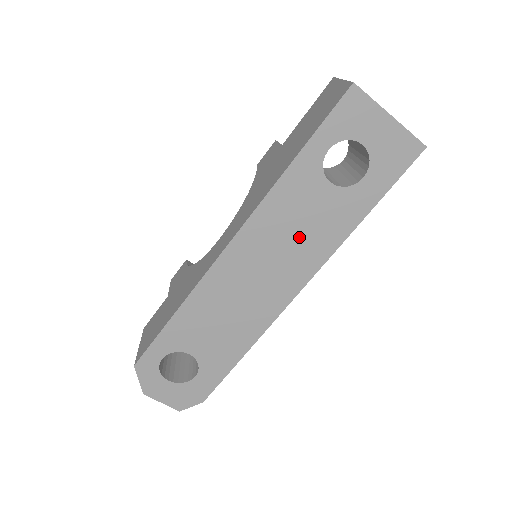
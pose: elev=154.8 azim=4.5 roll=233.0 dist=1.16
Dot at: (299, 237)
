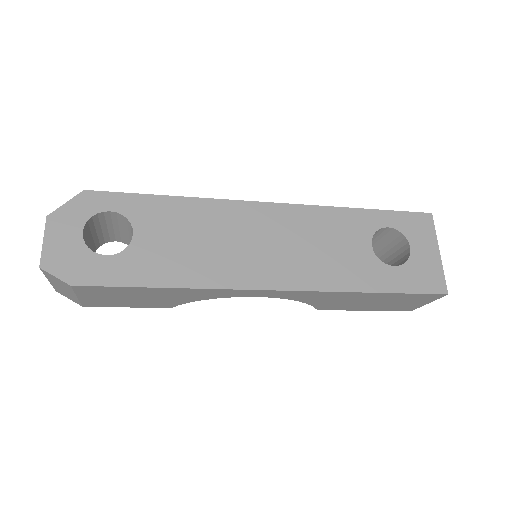
Dot at: (317, 253)
